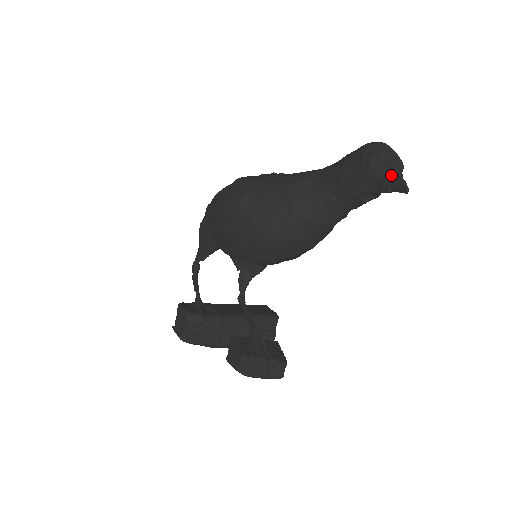
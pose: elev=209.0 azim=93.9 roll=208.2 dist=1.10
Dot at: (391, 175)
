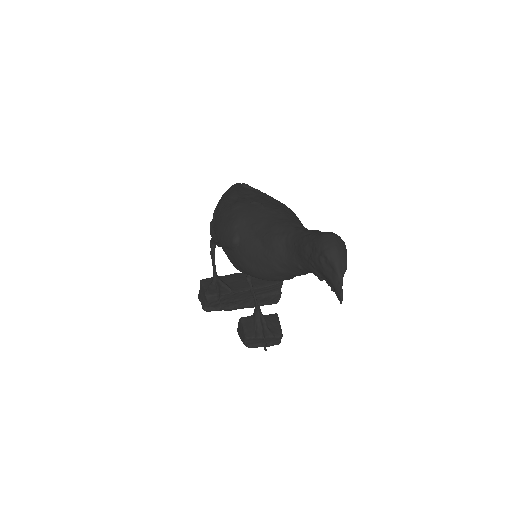
Dot at: (334, 279)
